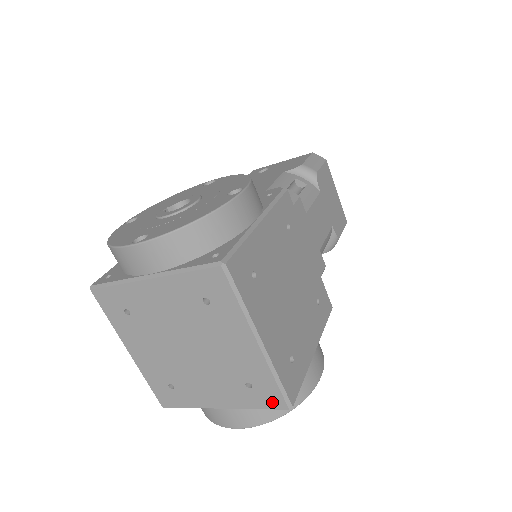
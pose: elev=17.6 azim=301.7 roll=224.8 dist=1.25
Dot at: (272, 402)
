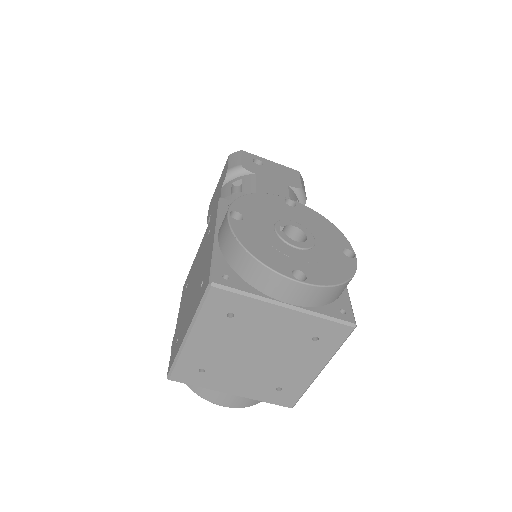
Dot at: (284, 402)
